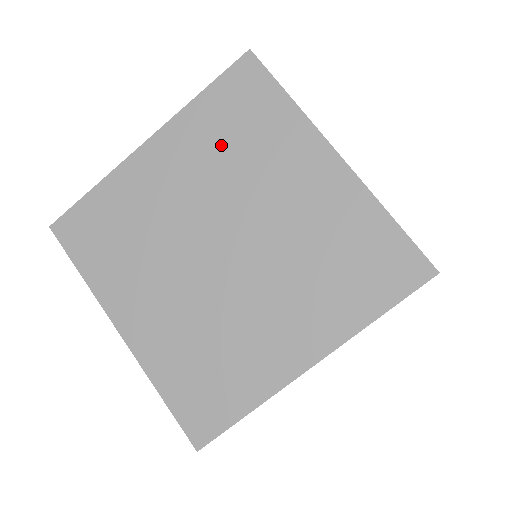
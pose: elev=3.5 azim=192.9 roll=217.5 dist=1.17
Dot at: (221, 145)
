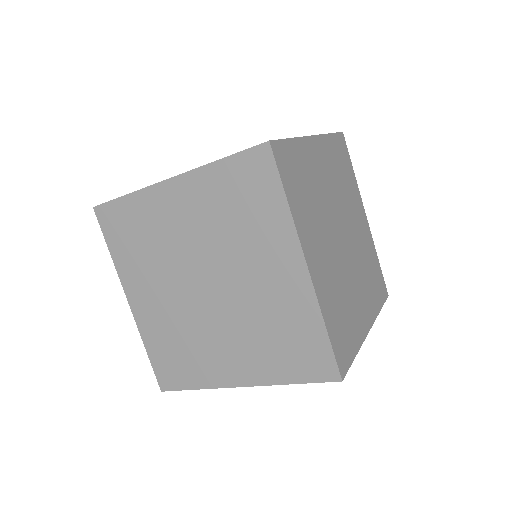
Dot at: (224, 212)
